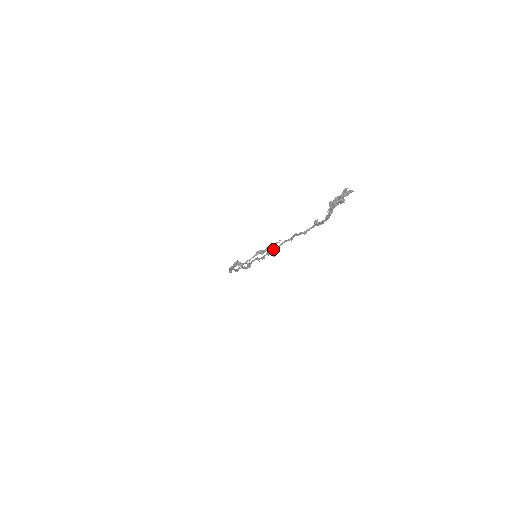
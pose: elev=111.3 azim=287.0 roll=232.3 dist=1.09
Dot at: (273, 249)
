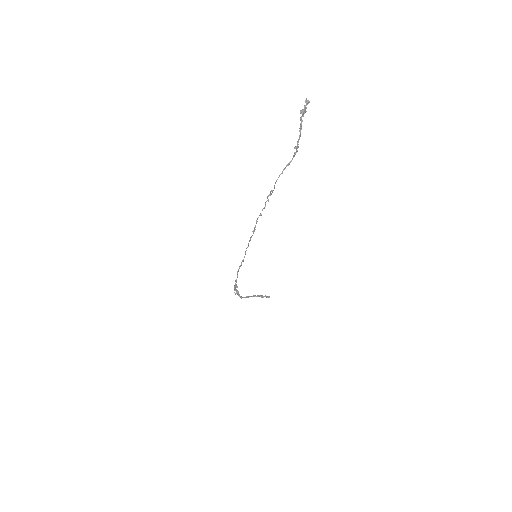
Dot at: (271, 191)
